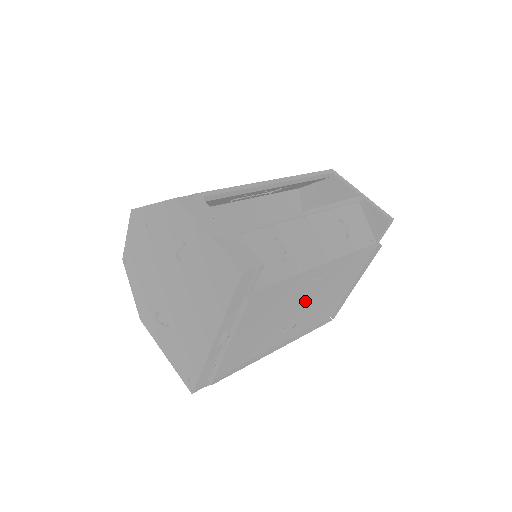
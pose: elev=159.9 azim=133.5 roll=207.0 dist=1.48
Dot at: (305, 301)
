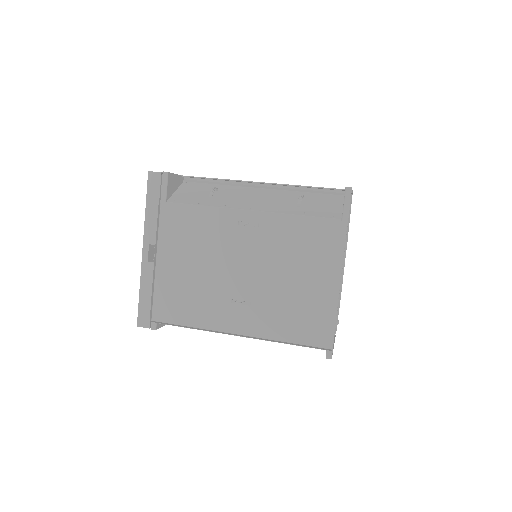
Dot at: (251, 266)
